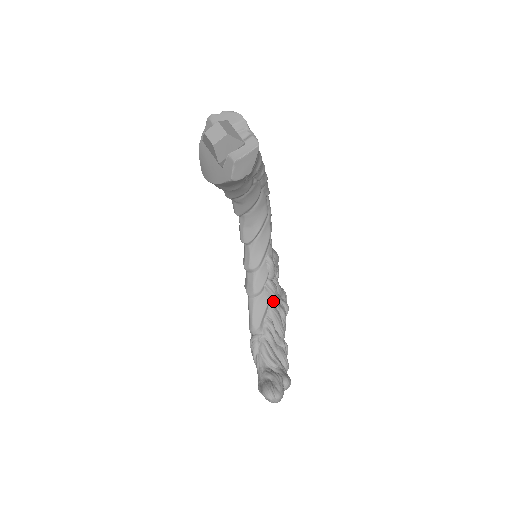
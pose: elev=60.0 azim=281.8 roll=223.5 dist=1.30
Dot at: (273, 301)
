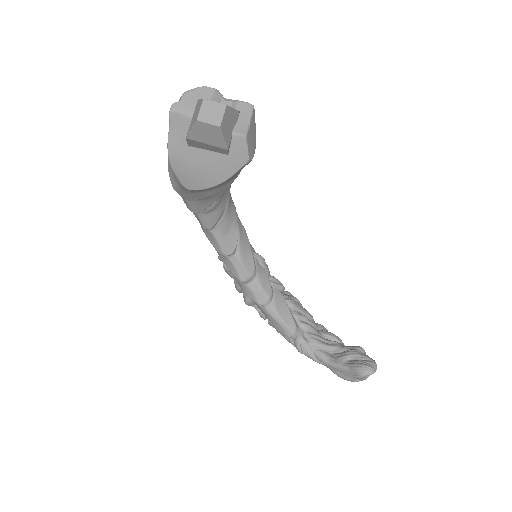
Dot at: (284, 294)
